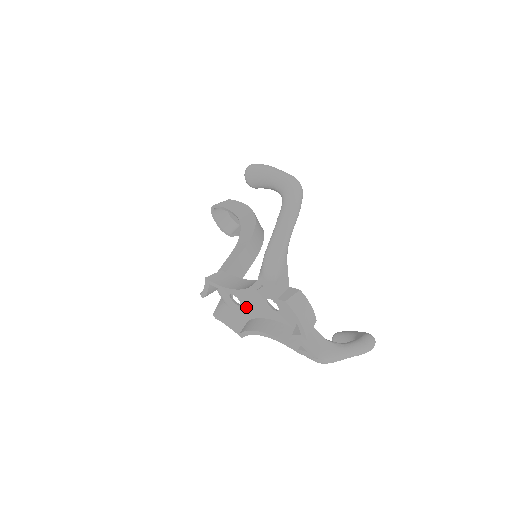
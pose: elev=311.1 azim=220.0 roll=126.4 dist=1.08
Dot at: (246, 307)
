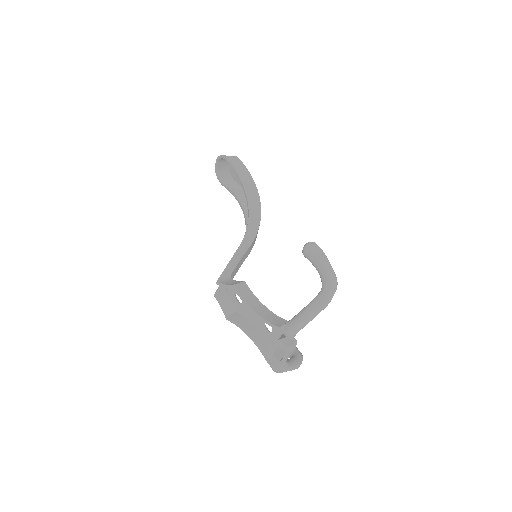
Dot at: (244, 308)
